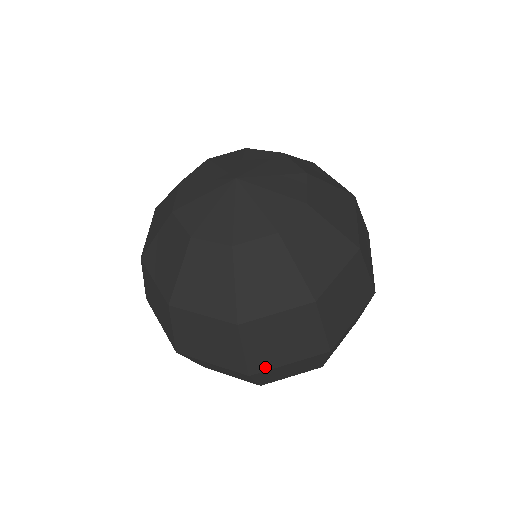
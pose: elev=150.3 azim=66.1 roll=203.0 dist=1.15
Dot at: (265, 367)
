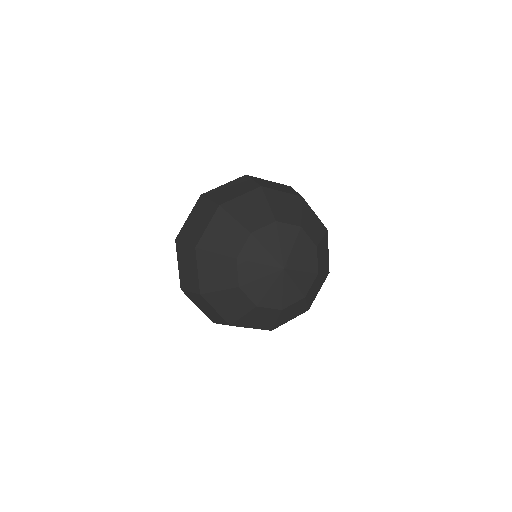
Dot at: occluded
